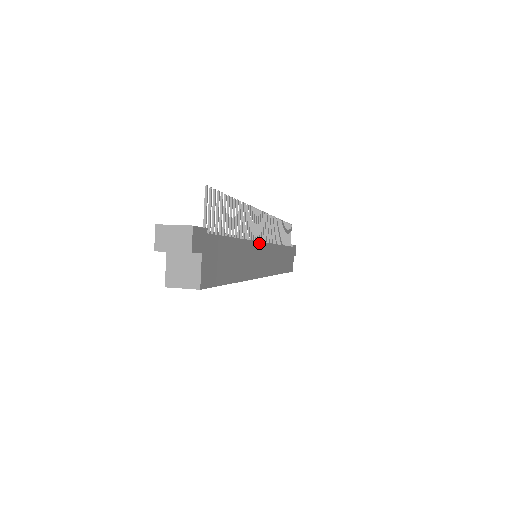
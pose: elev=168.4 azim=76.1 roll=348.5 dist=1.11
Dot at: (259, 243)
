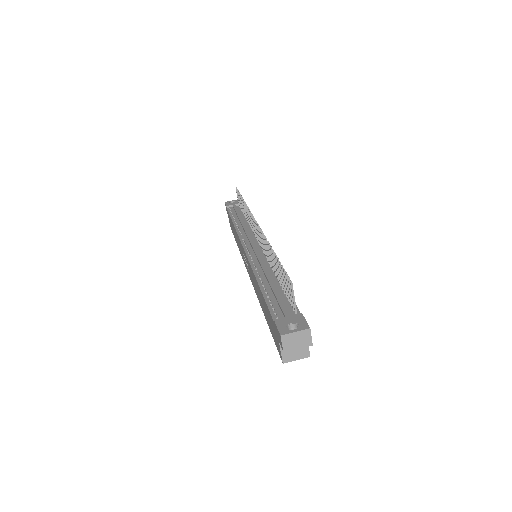
Dot at: occluded
